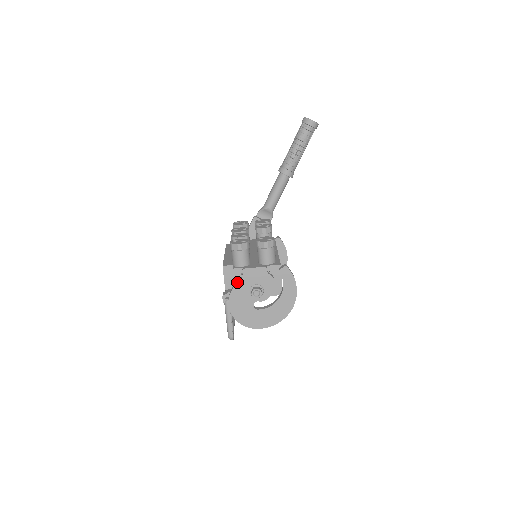
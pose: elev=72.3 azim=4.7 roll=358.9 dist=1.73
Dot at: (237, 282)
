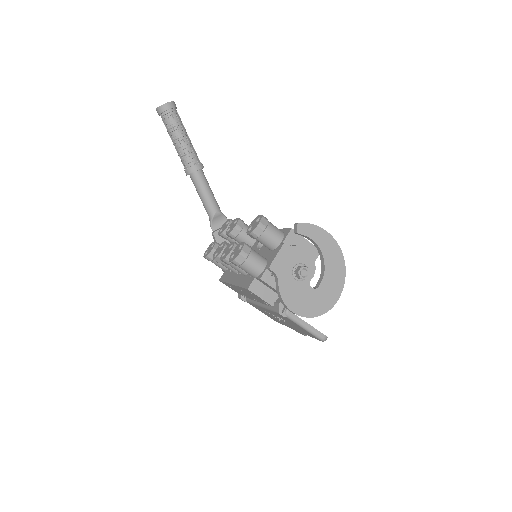
Dot at: (277, 285)
